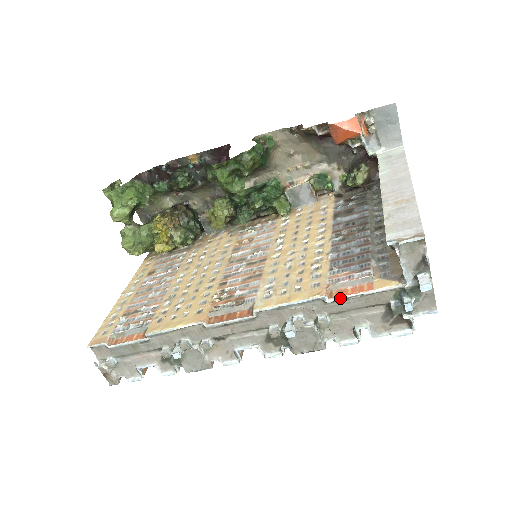
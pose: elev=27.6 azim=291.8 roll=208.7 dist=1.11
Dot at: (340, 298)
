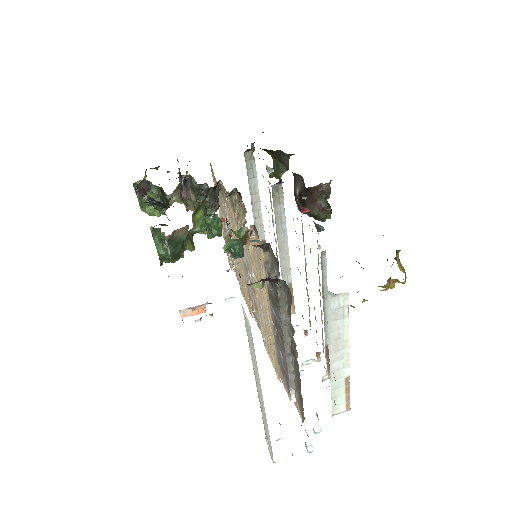
Dot at: occluded
